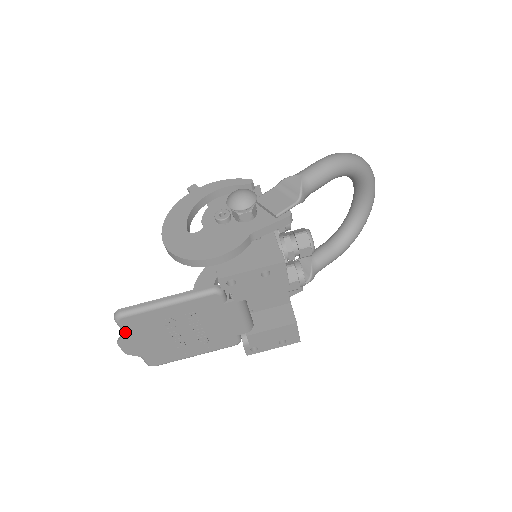
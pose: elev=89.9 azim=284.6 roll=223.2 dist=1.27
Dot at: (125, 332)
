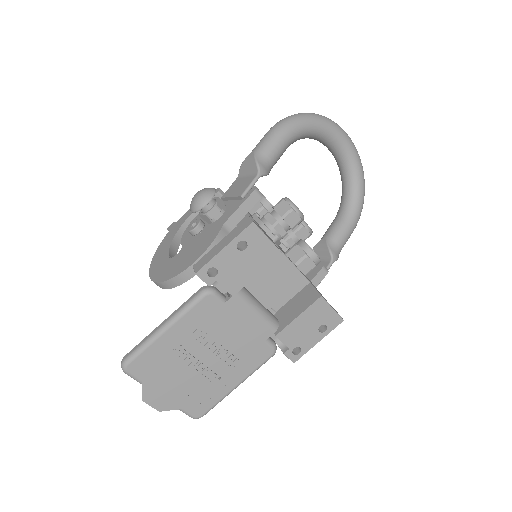
Dot at: (142, 382)
